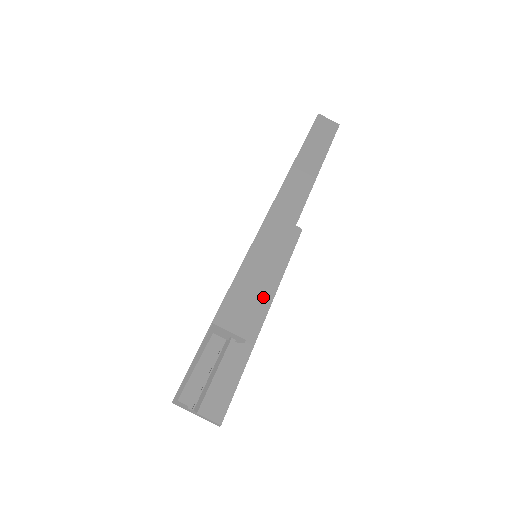
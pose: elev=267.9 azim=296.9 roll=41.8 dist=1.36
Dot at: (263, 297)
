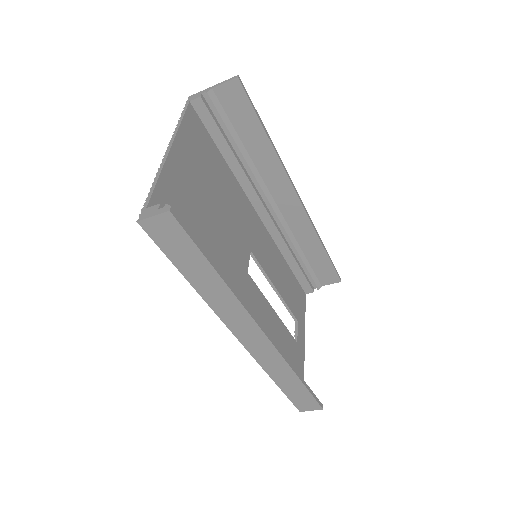
Dot at: (309, 393)
